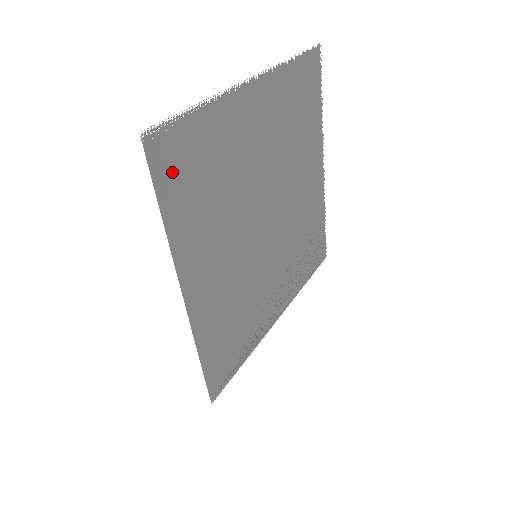
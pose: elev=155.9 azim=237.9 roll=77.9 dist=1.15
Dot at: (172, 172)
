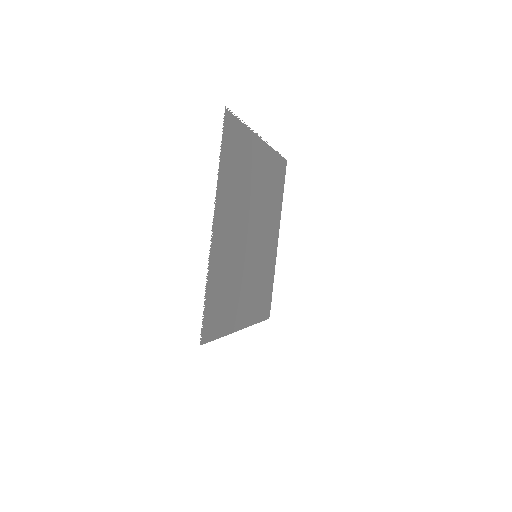
Dot at: (214, 325)
